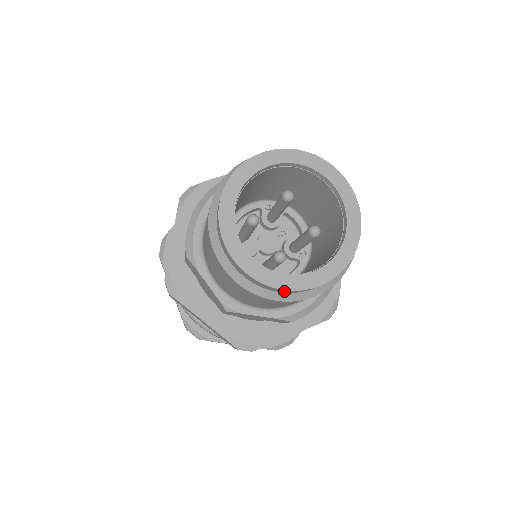
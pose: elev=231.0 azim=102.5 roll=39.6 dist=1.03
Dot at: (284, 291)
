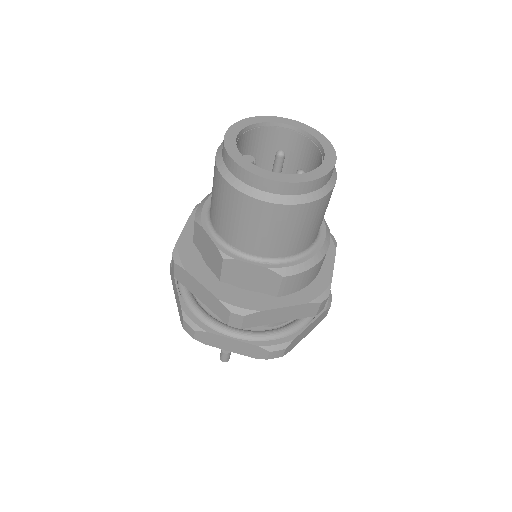
Dot at: (271, 186)
